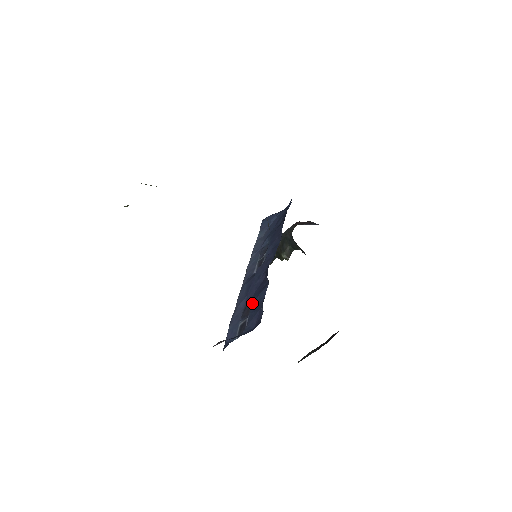
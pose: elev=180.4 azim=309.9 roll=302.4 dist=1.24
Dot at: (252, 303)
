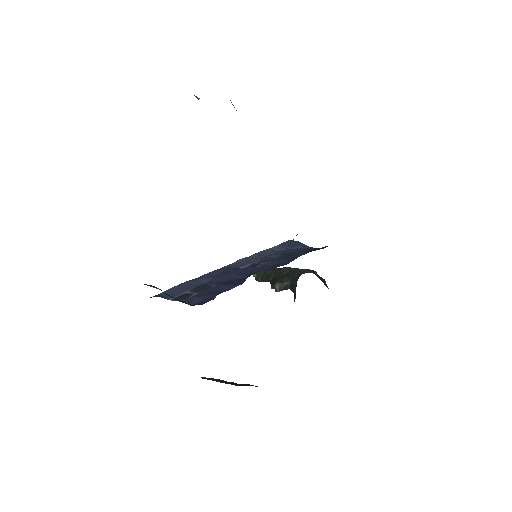
Dot at: (213, 286)
